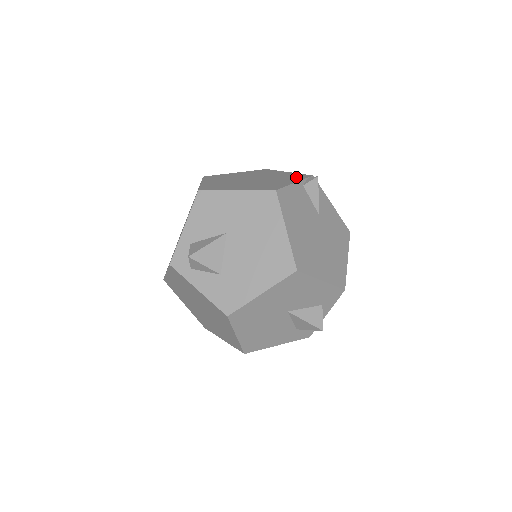
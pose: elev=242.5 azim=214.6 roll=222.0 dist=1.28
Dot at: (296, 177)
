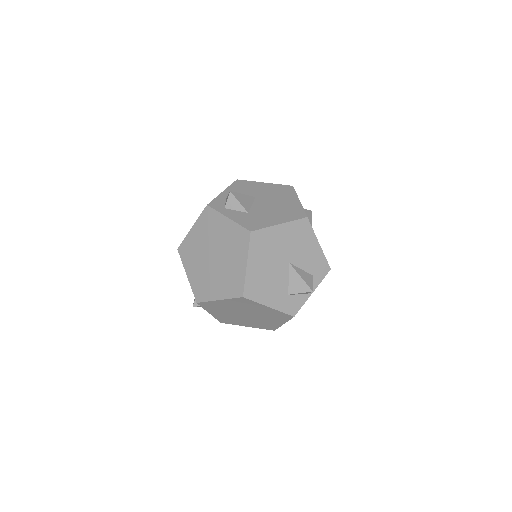
Dot at: occluded
